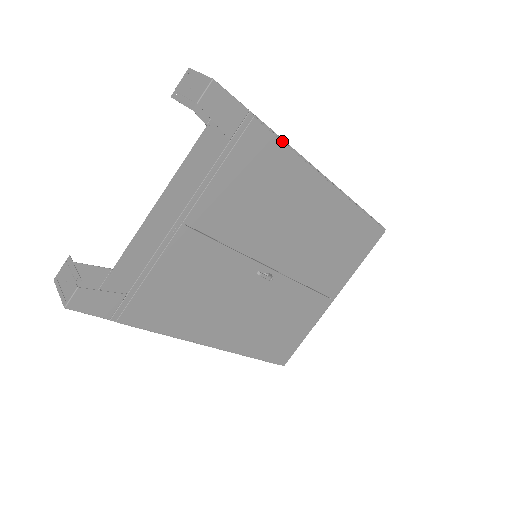
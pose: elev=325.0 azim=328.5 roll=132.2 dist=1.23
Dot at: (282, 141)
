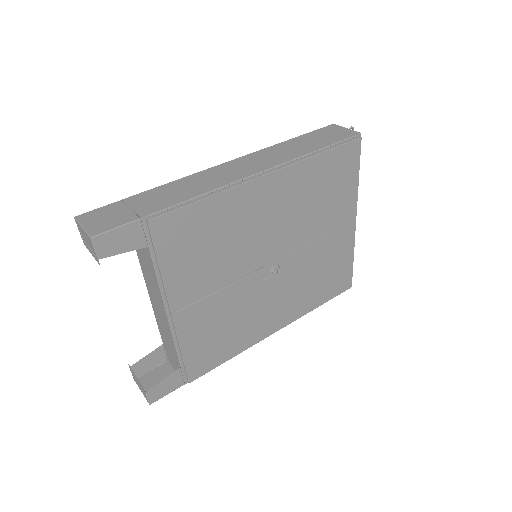
Dot at: (189, 202)
